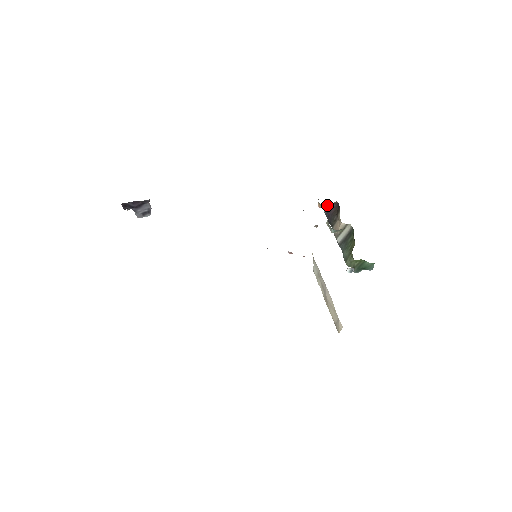
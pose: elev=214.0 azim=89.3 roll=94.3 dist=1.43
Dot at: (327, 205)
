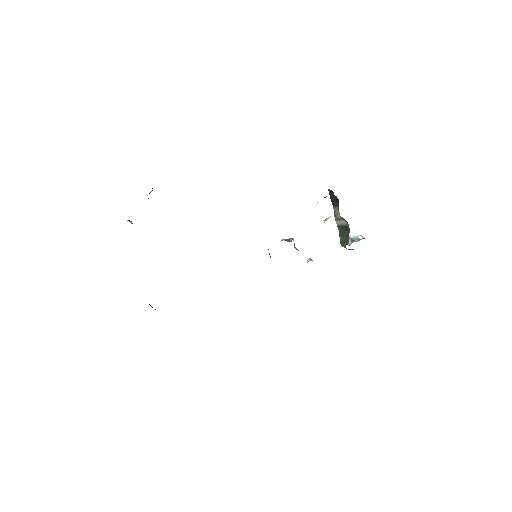
Dot at: occluded
